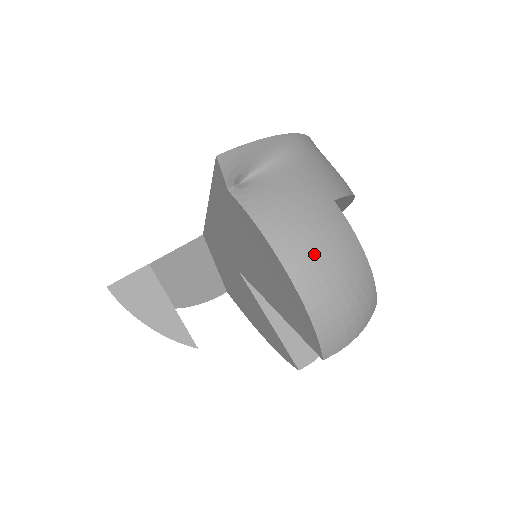
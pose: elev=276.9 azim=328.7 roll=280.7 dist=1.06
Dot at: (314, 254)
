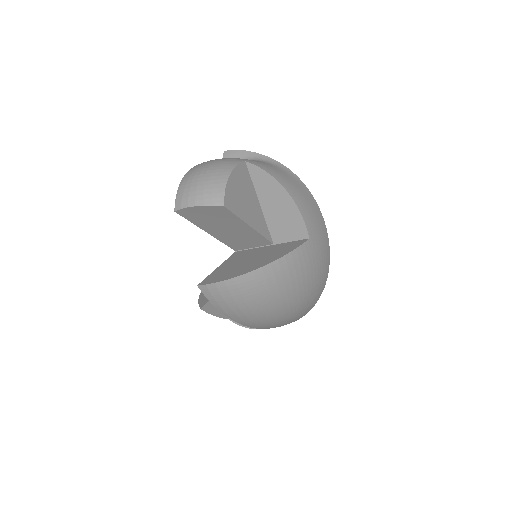
Dot at: (206, 163)
